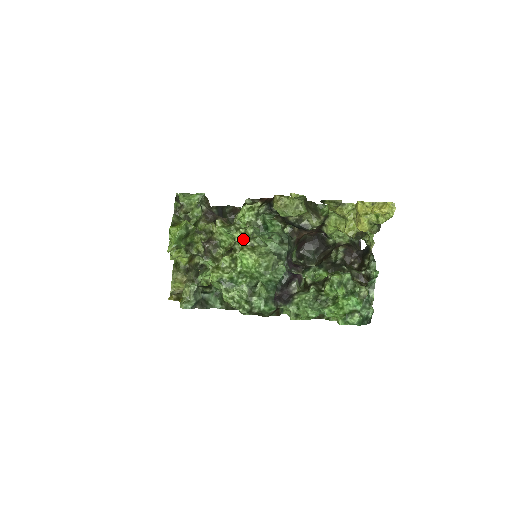
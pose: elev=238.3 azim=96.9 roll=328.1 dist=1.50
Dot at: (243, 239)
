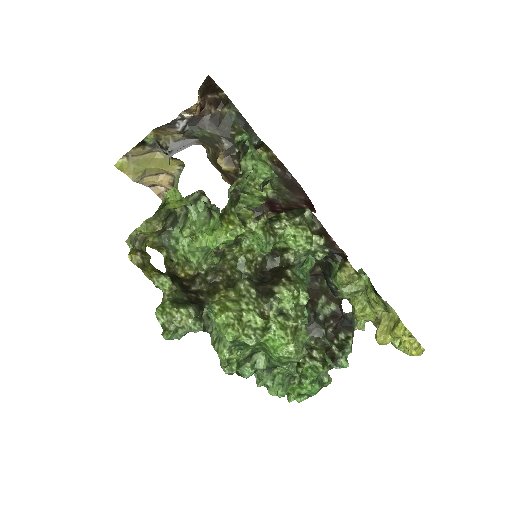
Dot at: (290, 306)
